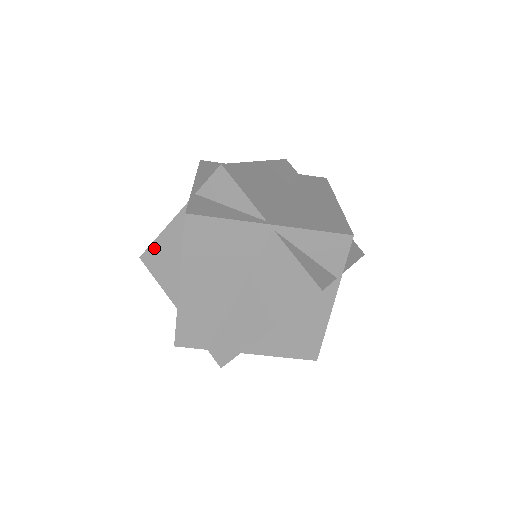
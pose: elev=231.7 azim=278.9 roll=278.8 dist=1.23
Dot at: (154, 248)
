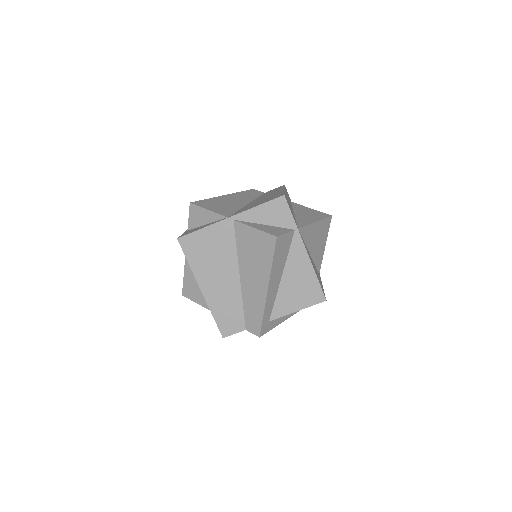
Dot at: (186, 282)
